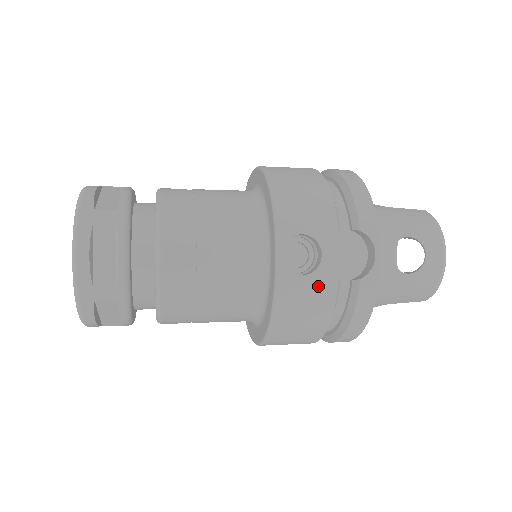
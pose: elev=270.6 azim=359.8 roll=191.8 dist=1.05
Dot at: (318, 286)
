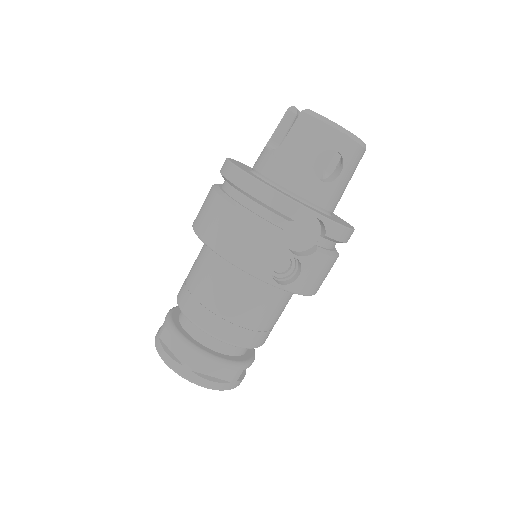
Dot at: (311, 266)
